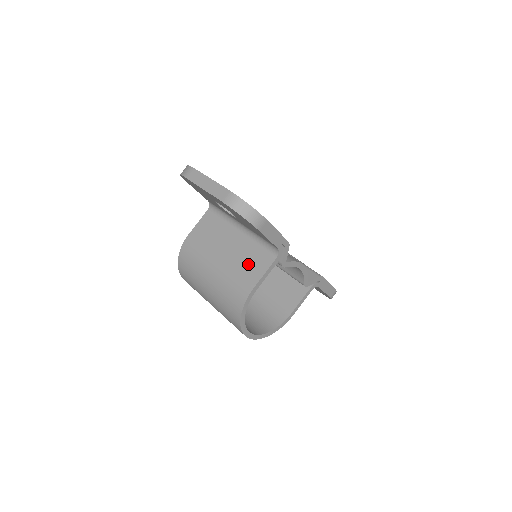
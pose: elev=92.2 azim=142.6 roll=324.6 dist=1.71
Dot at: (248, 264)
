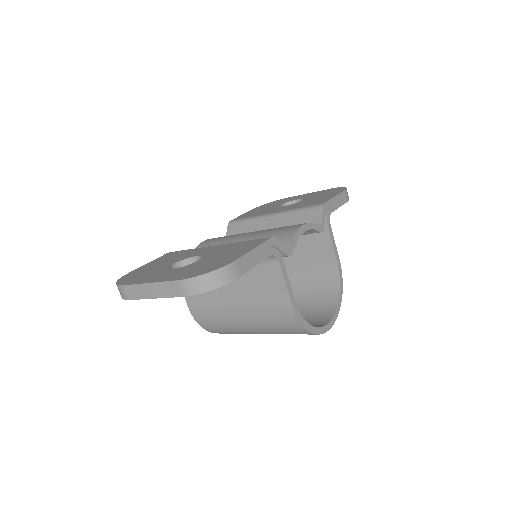
Dot at: (263, 289)
